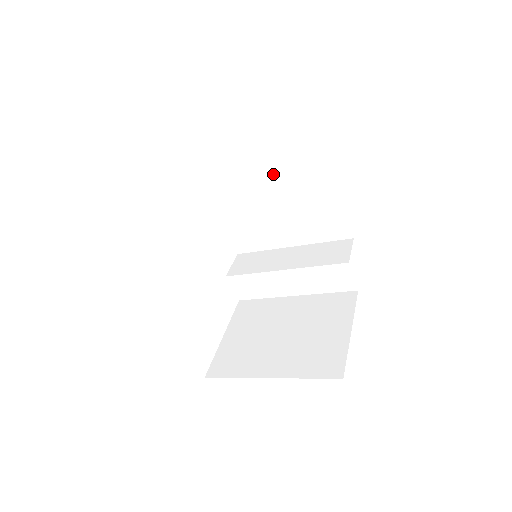
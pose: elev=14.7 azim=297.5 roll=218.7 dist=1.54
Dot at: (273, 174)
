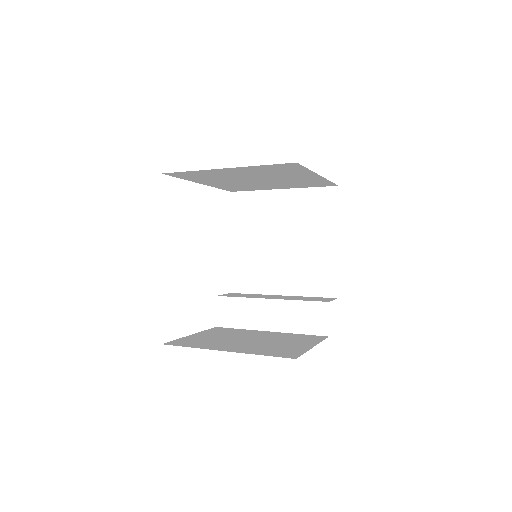
Dot at: (291, 221)
